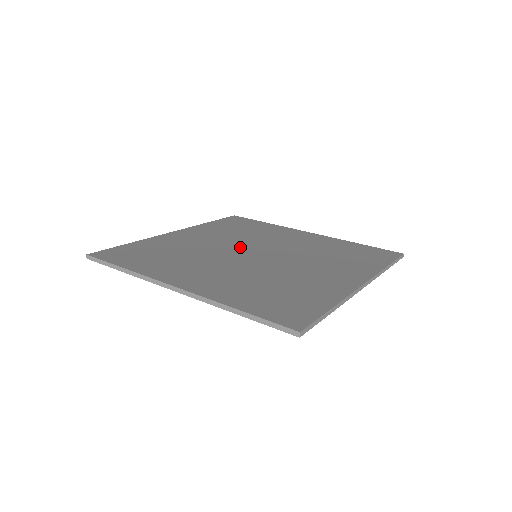
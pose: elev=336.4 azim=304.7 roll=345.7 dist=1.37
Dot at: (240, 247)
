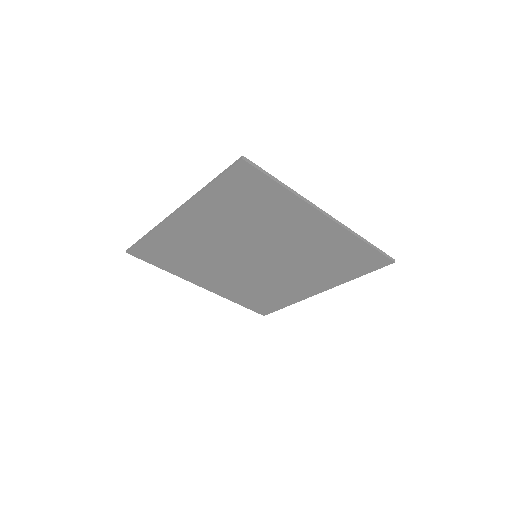
Dot at: occluded
